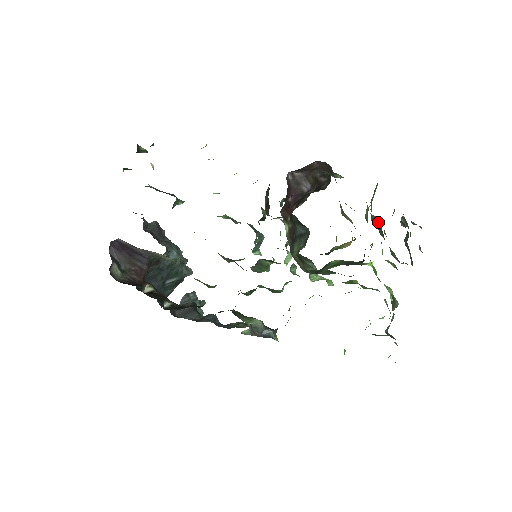
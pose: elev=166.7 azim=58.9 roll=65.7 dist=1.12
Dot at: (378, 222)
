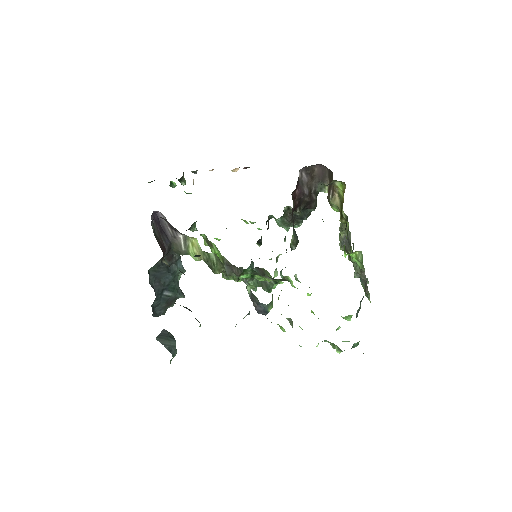
Dot at: (346, 240)
